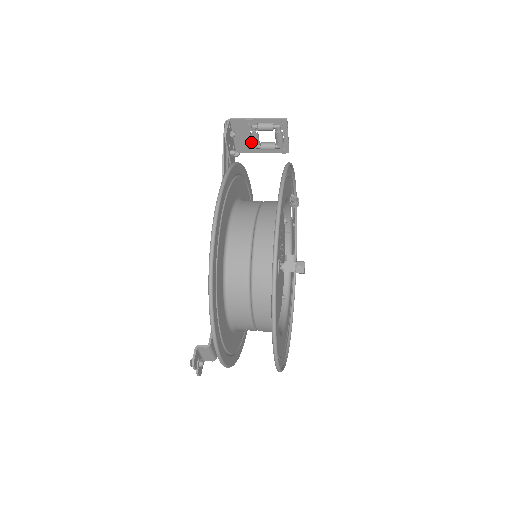
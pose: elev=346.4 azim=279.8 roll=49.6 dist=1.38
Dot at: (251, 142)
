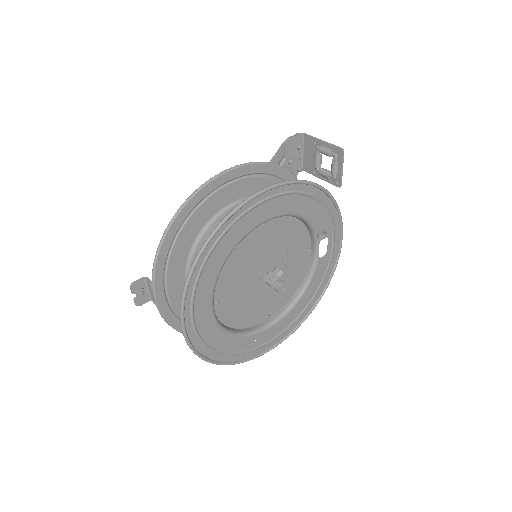
Dot at: occluded
